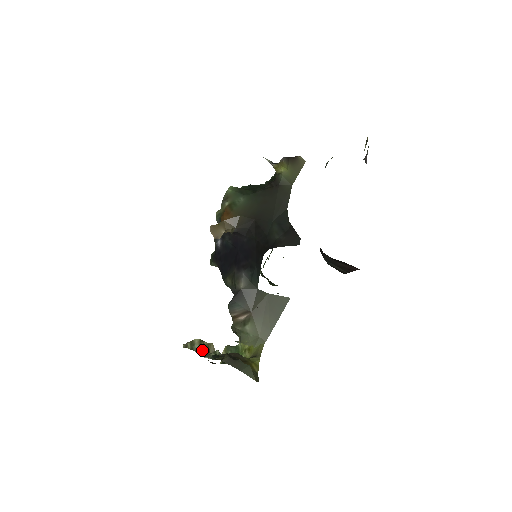
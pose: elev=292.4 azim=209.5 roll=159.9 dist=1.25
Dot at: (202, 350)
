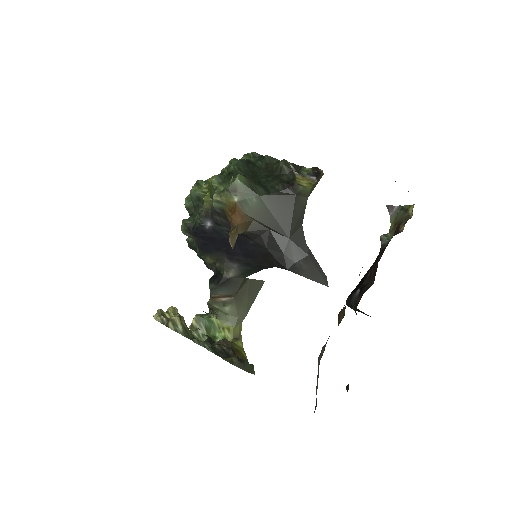
Dot at: (186, 331)
